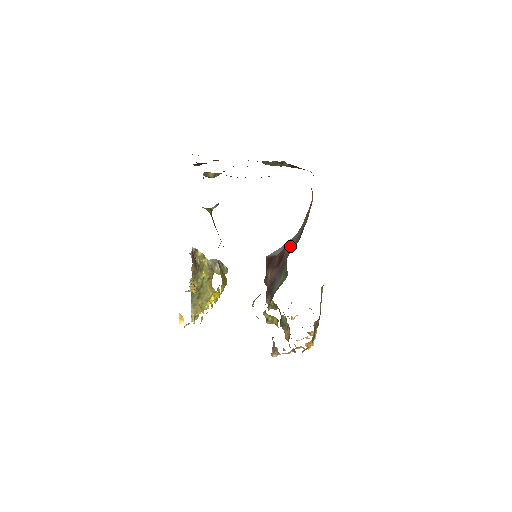
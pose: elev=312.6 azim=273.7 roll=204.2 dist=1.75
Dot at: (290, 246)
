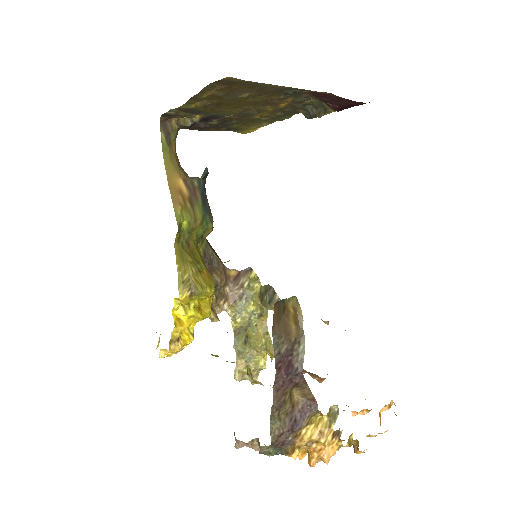
Dot at: occluded
